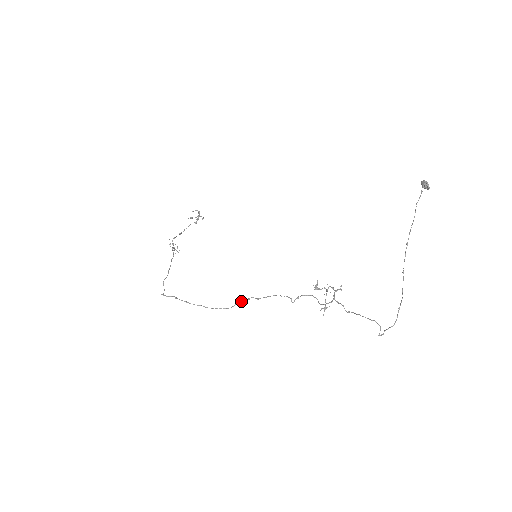
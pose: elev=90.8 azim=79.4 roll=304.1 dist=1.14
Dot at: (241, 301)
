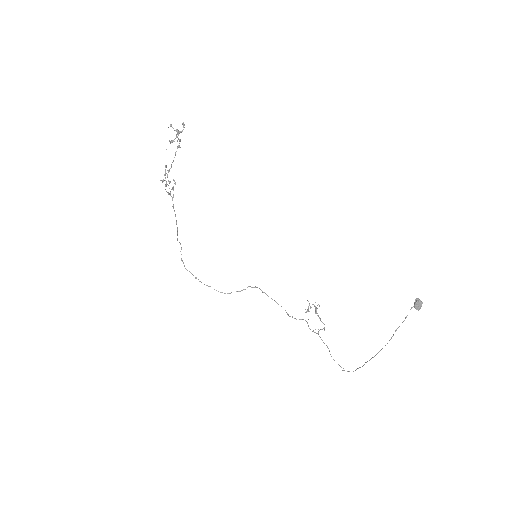
Dot at: occluded
